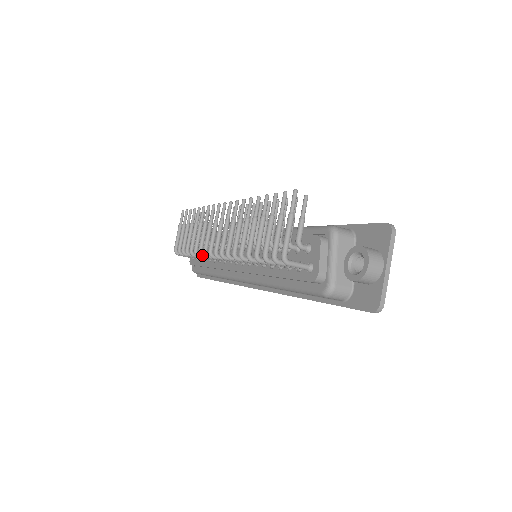
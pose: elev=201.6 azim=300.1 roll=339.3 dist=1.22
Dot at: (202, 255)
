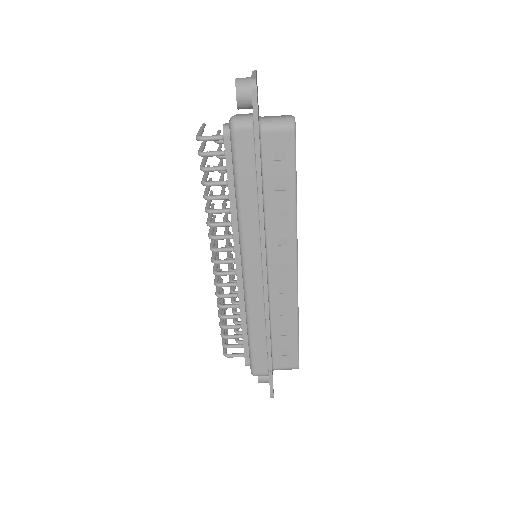
Dot at: (219, 294)
